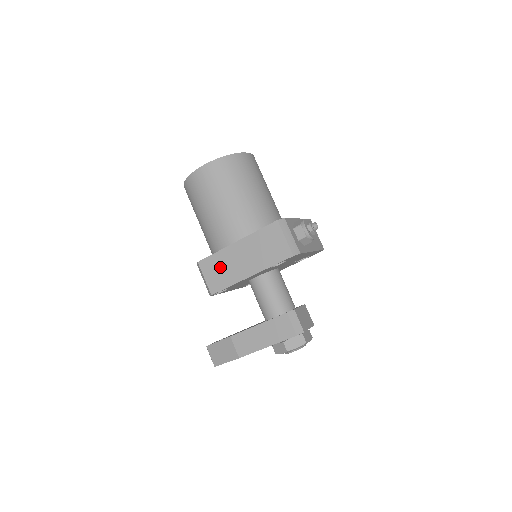
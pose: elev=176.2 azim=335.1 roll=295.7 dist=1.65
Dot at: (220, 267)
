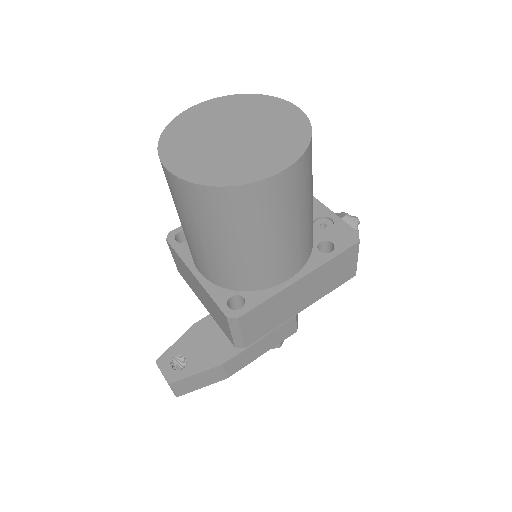
Dot at: (270, 313)
